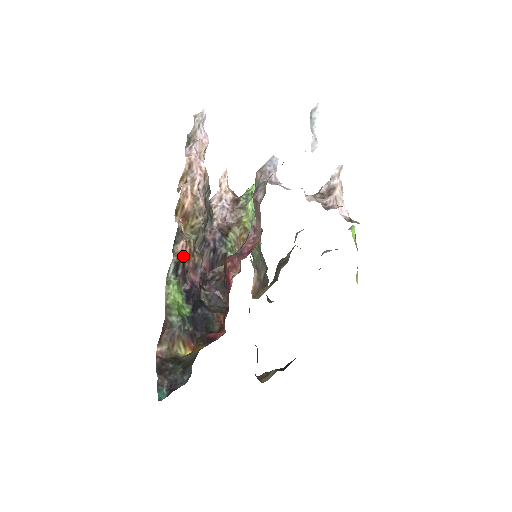
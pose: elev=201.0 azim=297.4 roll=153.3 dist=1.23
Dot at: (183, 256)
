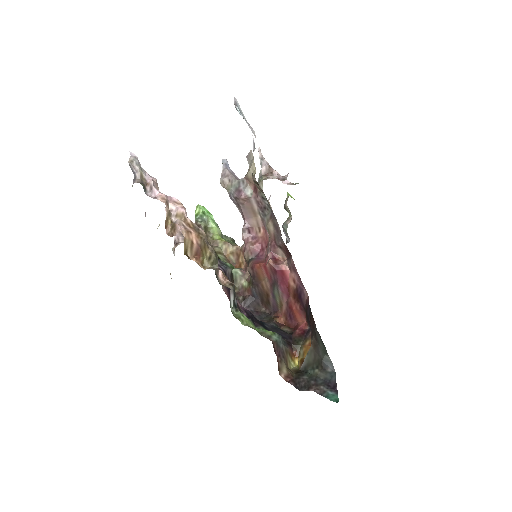
Dot at: (232, 283)
